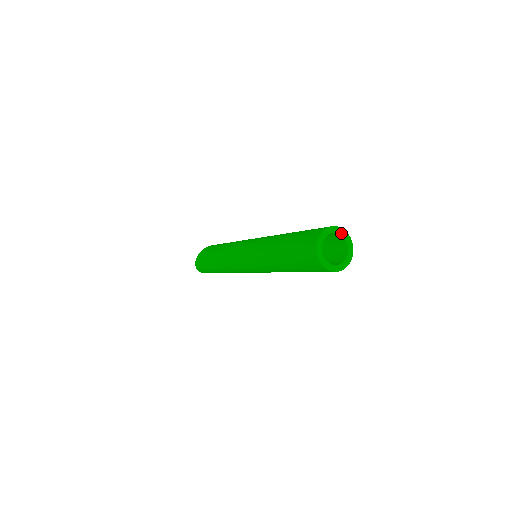
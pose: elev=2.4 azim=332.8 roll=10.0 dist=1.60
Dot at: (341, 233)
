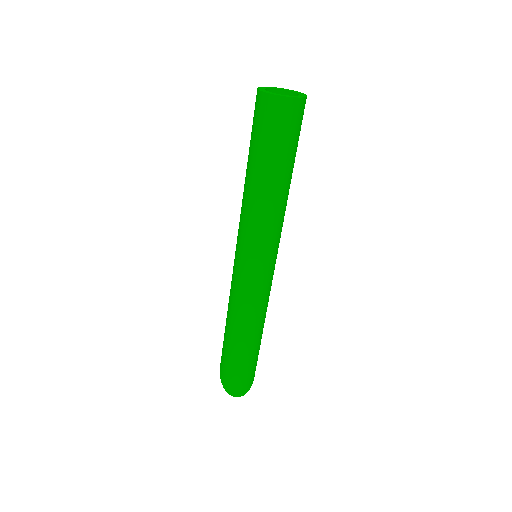
Dot at: (283, 89)
